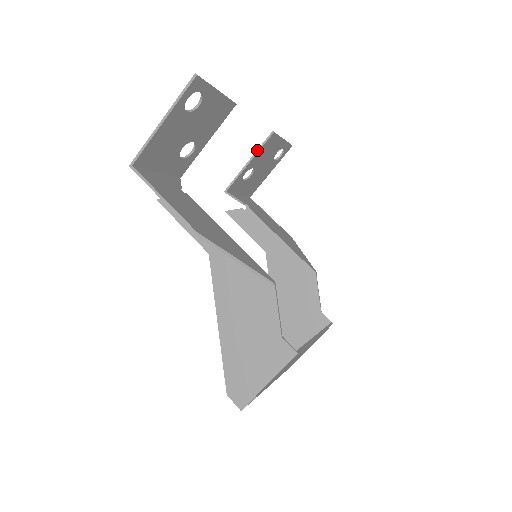
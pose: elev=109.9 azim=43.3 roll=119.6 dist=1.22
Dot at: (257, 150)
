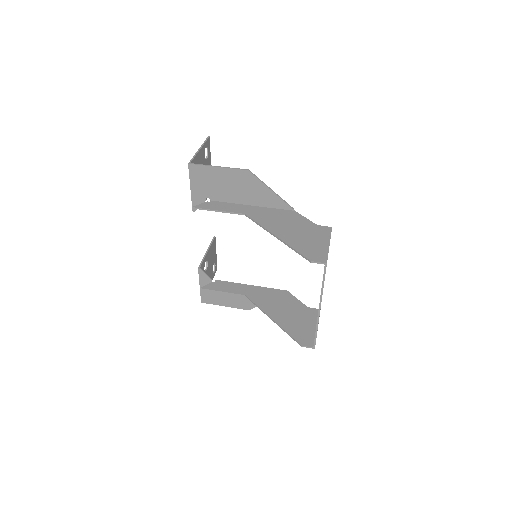
Dot at: (209, 245)
